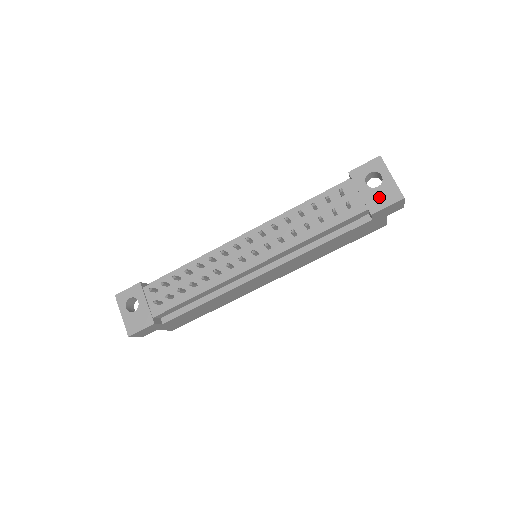
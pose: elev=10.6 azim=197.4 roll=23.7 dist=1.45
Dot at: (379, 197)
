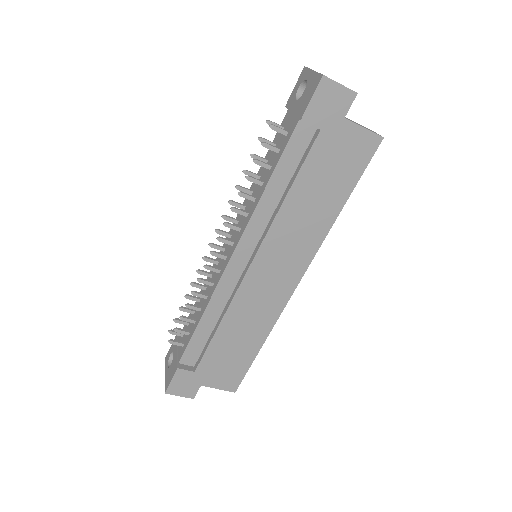
Dot at: (305, 98)
